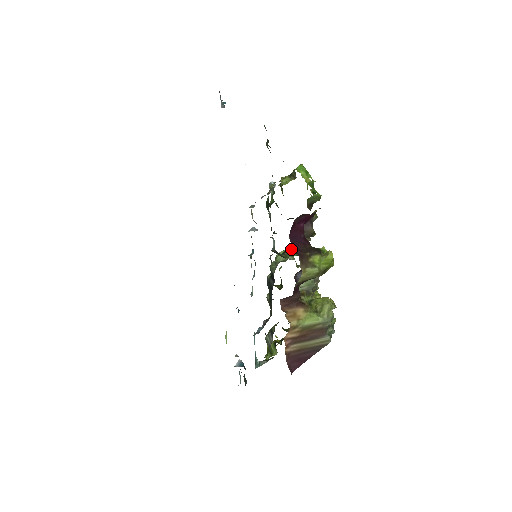
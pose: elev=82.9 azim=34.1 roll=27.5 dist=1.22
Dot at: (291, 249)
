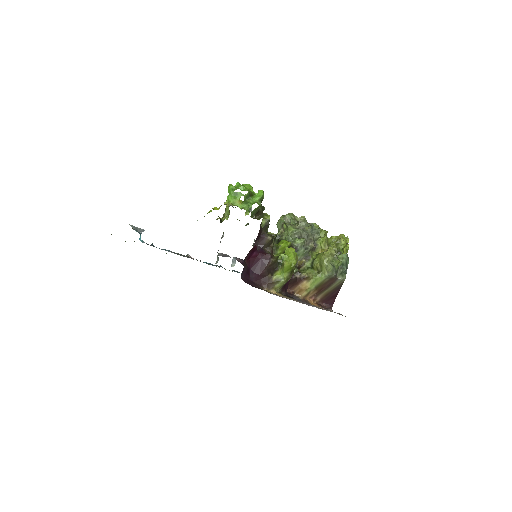
Dot at: occluded
